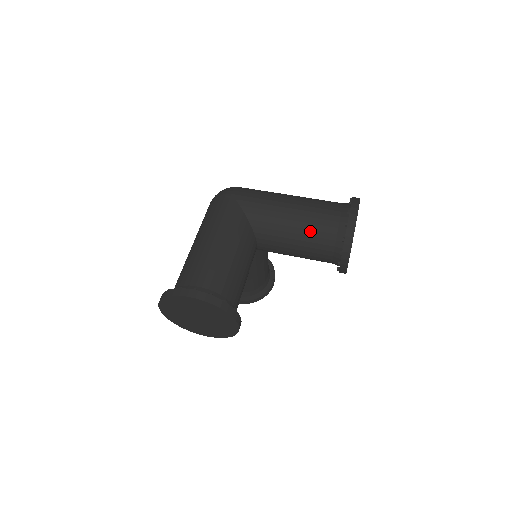
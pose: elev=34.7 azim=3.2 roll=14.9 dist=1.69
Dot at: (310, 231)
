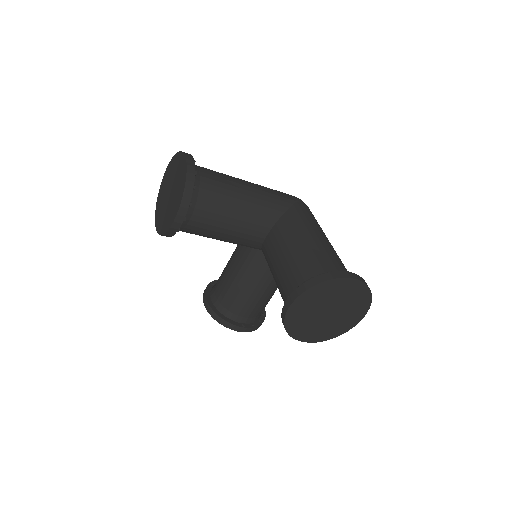
Dot at: (306, 255)
